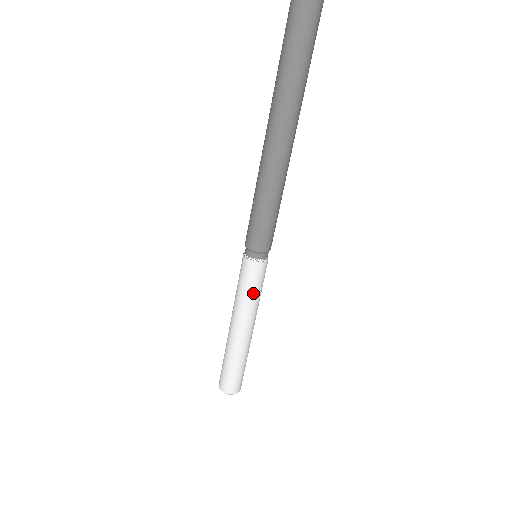
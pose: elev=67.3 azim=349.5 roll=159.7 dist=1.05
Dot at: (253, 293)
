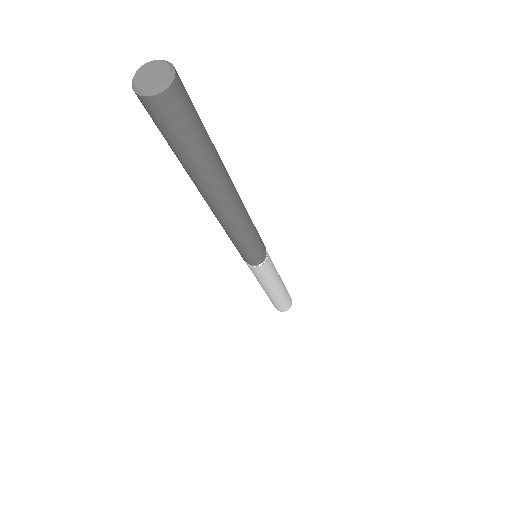
Dot at: (267, 278)
